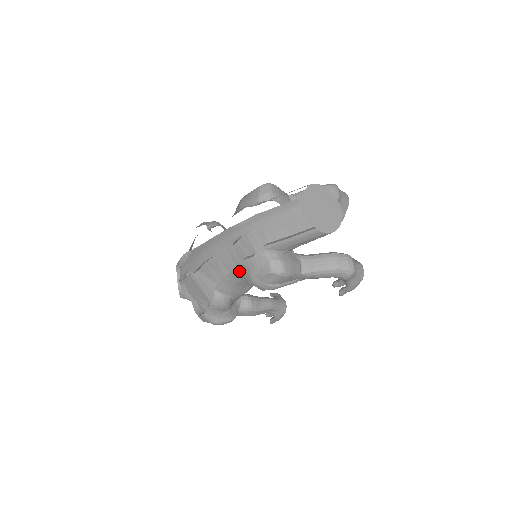
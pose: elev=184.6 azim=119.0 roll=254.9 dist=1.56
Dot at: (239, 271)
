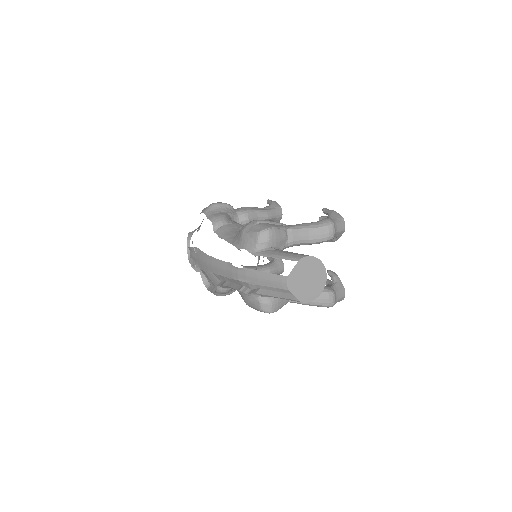
Dot at: occluded
